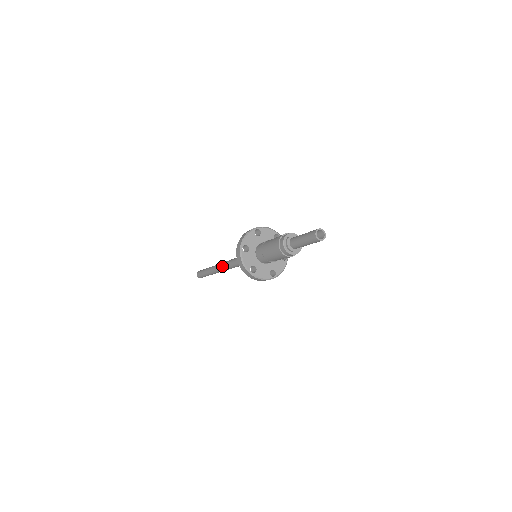
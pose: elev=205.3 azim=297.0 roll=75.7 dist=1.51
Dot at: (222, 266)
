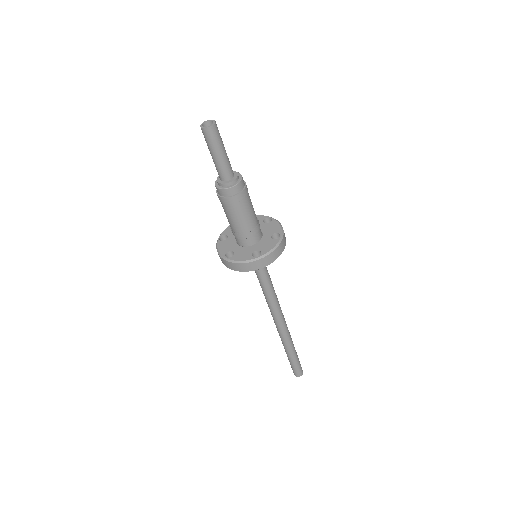
Dot at: (273, 318)
